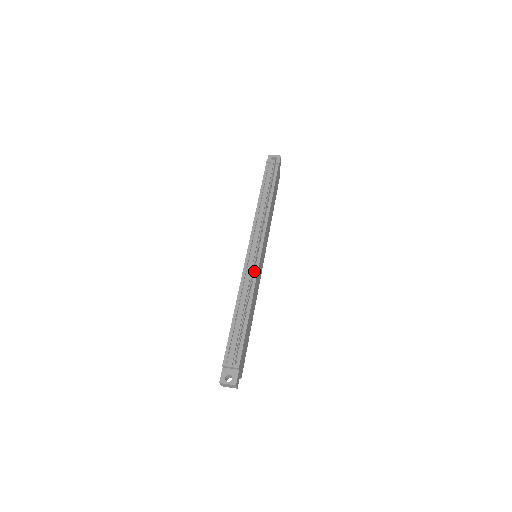
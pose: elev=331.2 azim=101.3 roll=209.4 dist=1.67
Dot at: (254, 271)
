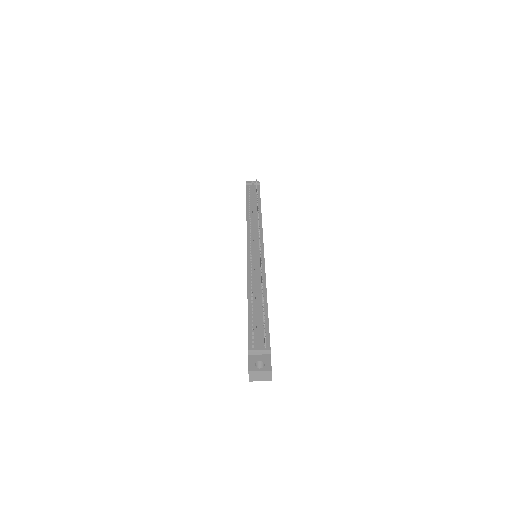
Dot at: occluded
